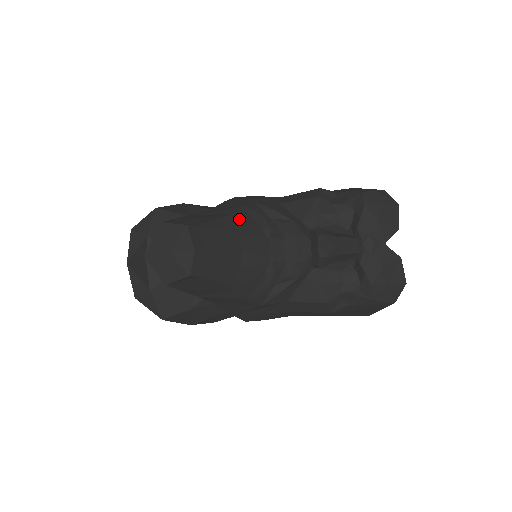
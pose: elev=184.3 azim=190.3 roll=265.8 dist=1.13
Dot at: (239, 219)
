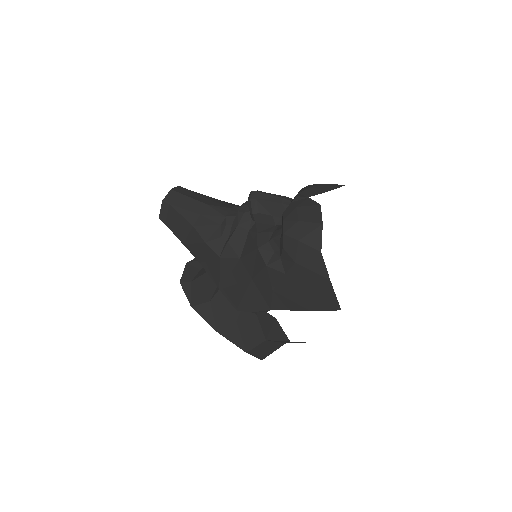
Dot at: (224, 202)
